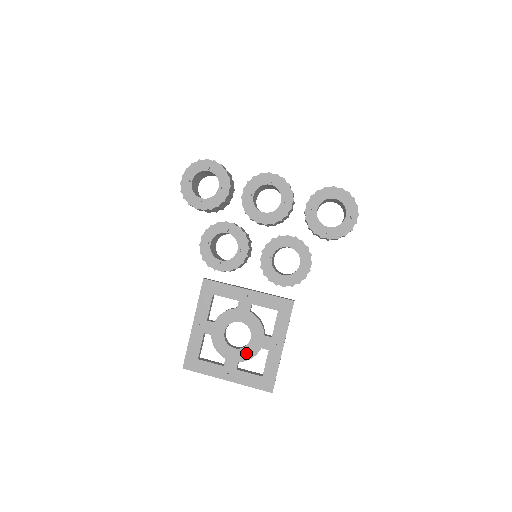
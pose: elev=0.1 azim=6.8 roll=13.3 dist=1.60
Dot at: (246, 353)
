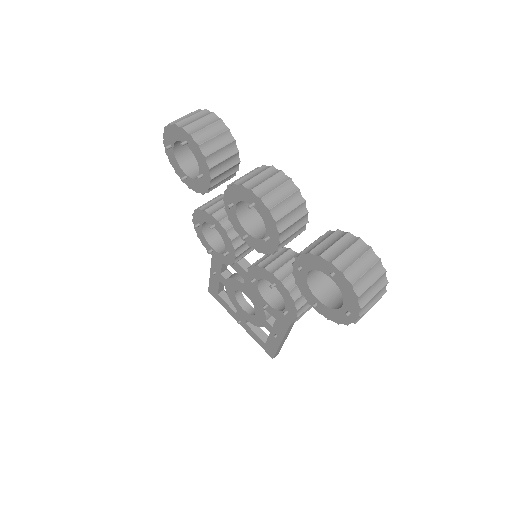
Dot at: (252, 320)
